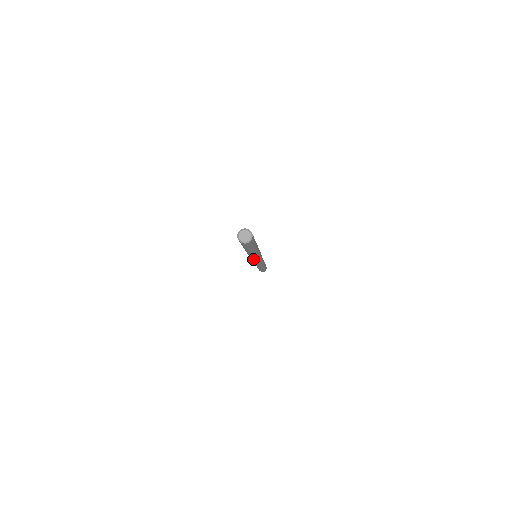
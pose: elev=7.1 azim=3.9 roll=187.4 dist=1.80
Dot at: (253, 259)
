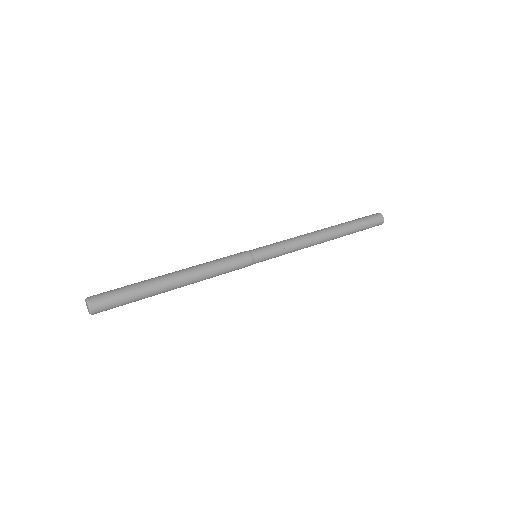
Dot at: occluded
